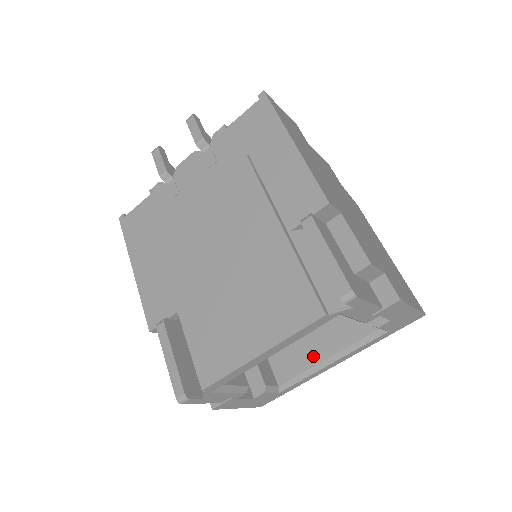
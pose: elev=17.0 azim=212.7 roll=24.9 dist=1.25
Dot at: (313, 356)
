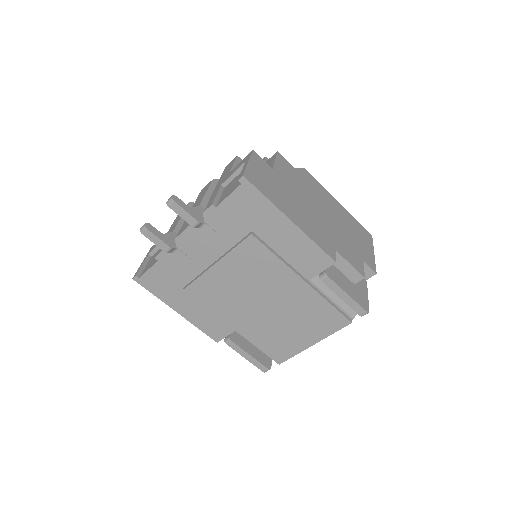
Dot at: occluded
